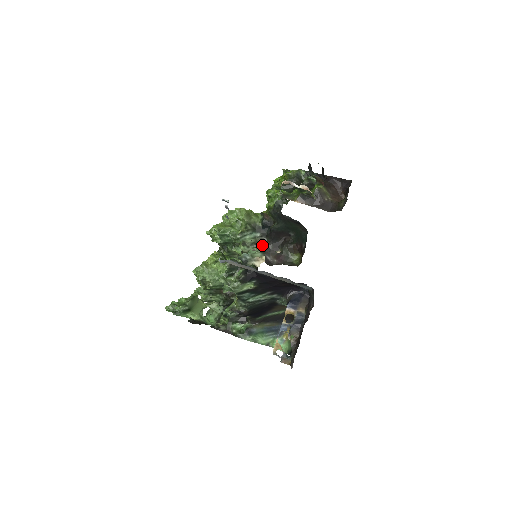
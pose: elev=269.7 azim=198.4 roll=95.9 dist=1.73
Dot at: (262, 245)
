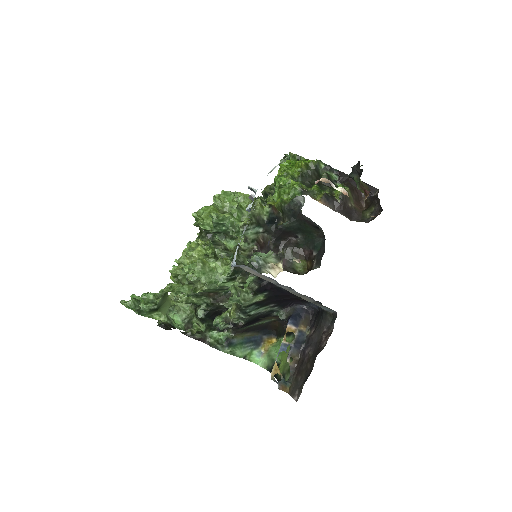
Dot at: (263, 243)
